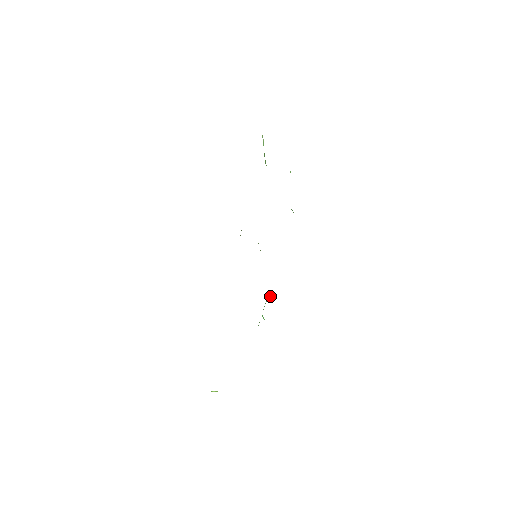
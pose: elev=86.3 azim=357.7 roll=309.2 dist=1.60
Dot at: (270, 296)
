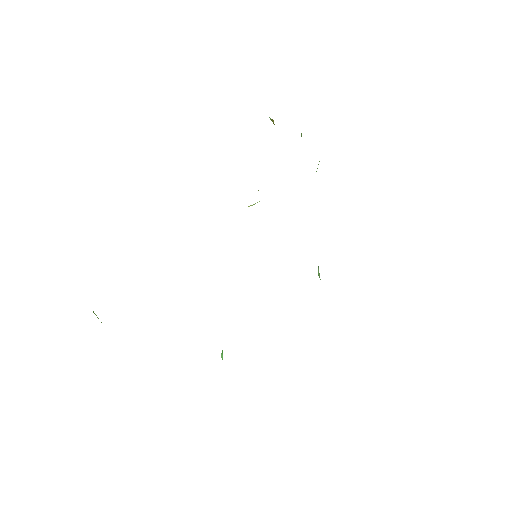
Dot at: occluded
